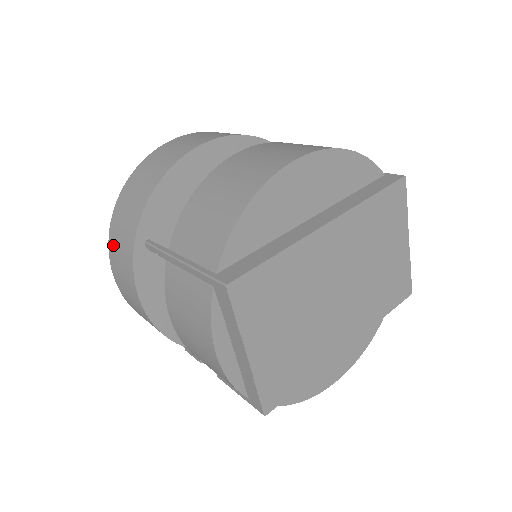
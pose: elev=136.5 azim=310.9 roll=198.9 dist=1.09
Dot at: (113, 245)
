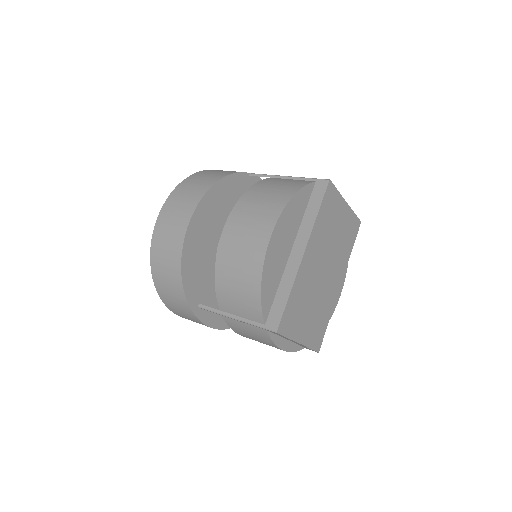
Dot at: (169, 305)
